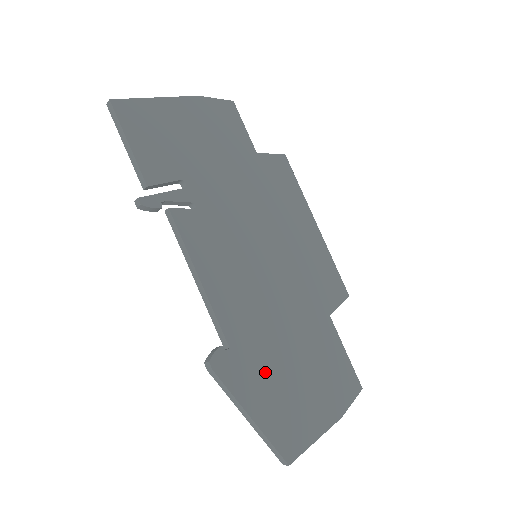
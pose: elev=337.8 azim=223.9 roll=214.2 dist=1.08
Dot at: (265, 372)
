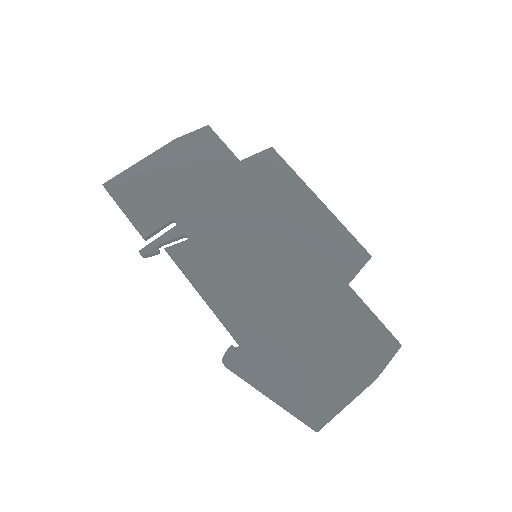
Dot at: (279, 357)
